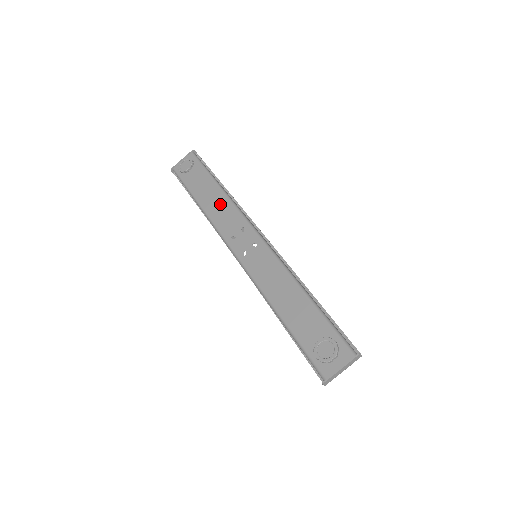
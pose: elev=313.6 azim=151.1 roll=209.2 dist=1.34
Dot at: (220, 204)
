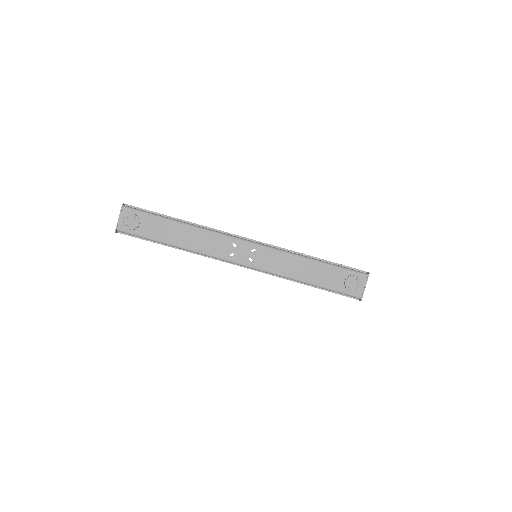
Dot at: (197, 237)
